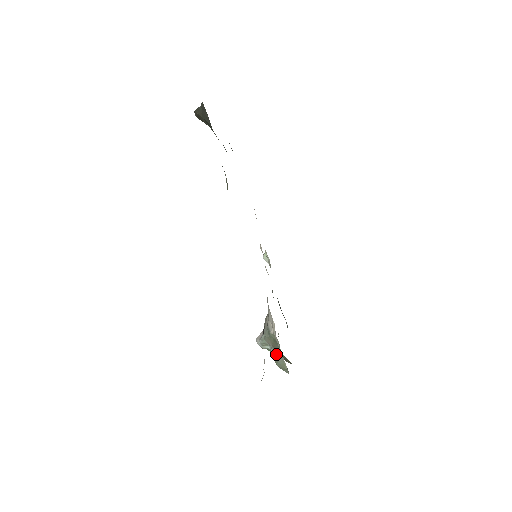
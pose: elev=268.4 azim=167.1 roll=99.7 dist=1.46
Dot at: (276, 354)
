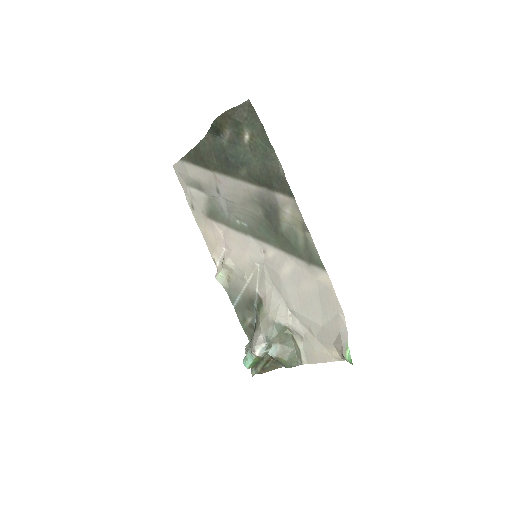
Dot at: (286, 349)
